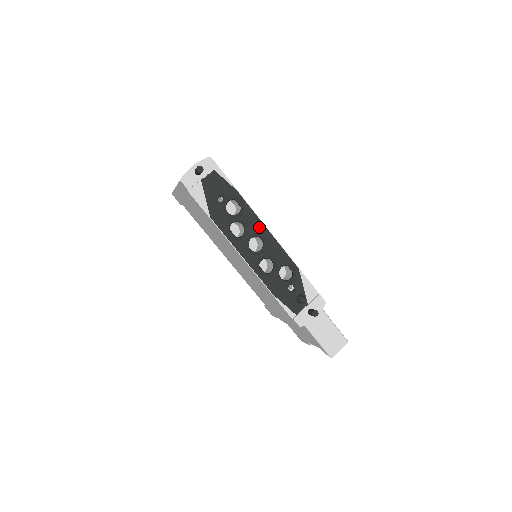
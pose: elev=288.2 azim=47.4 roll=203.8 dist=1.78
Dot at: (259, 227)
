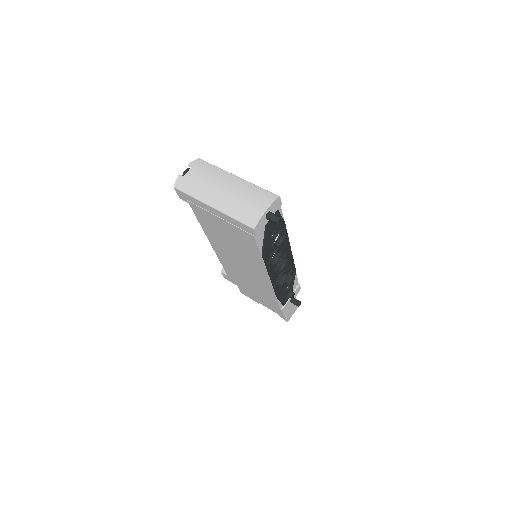
Dot at: (287, 249)
